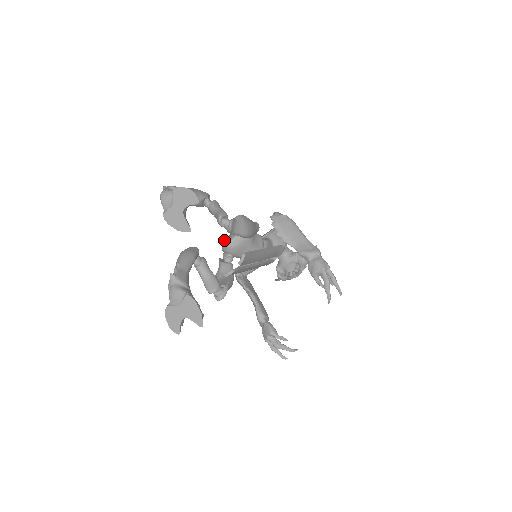
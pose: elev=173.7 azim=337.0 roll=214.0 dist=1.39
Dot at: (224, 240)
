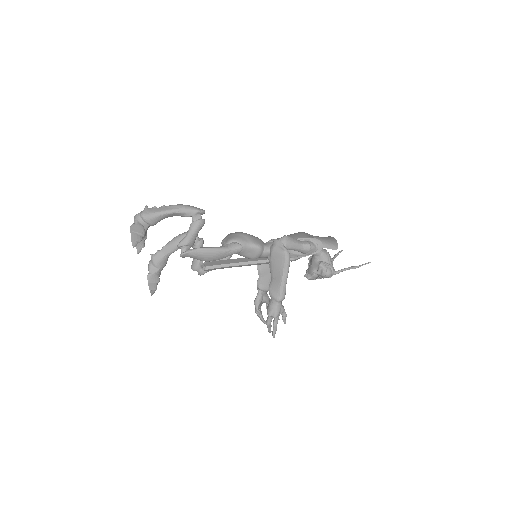
Dot at: (229, 234)
